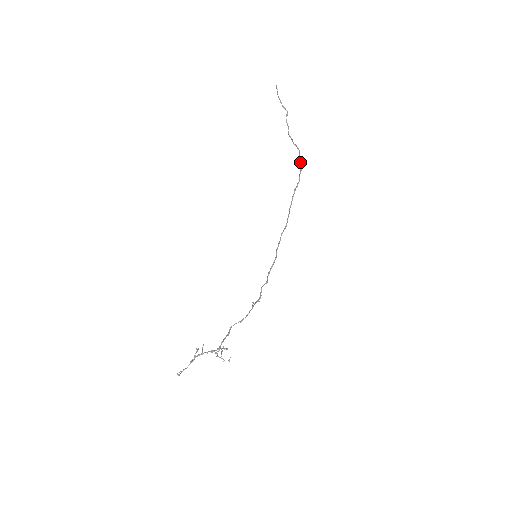
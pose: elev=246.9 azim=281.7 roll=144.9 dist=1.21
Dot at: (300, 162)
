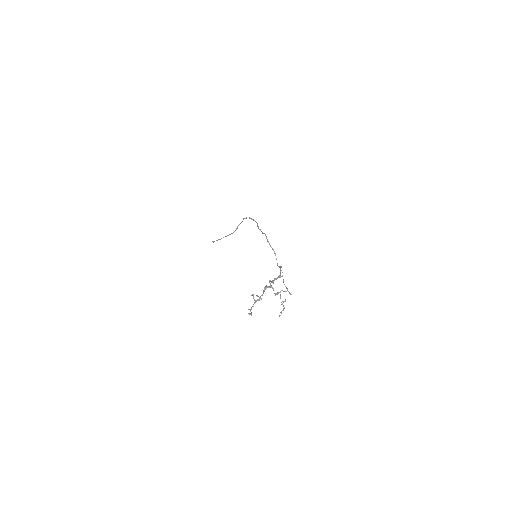
Dot at: (244, 218)
